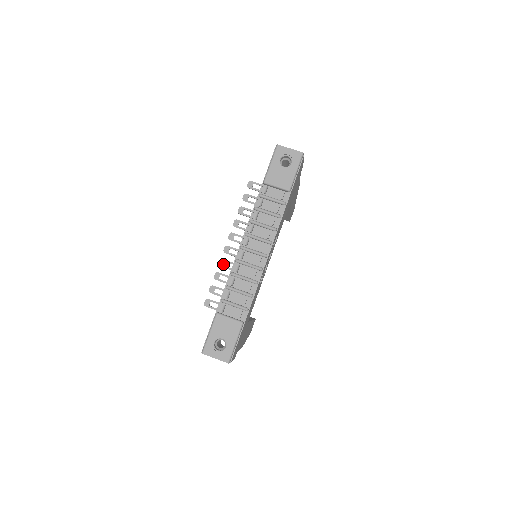
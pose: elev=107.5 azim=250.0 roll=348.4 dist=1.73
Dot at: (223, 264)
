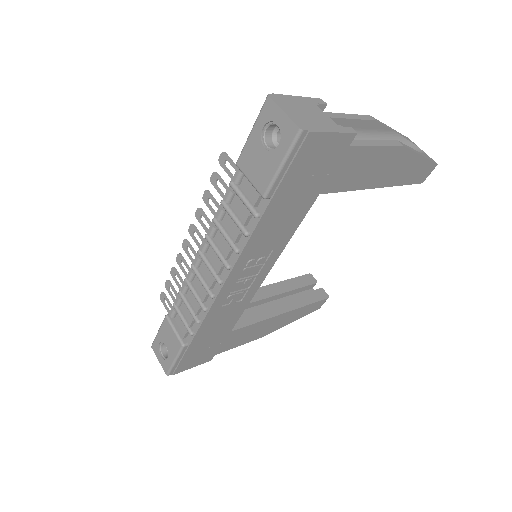
Dot at: (179, 261)
